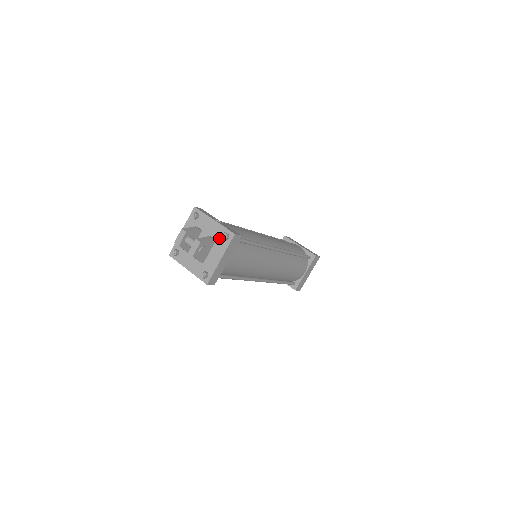
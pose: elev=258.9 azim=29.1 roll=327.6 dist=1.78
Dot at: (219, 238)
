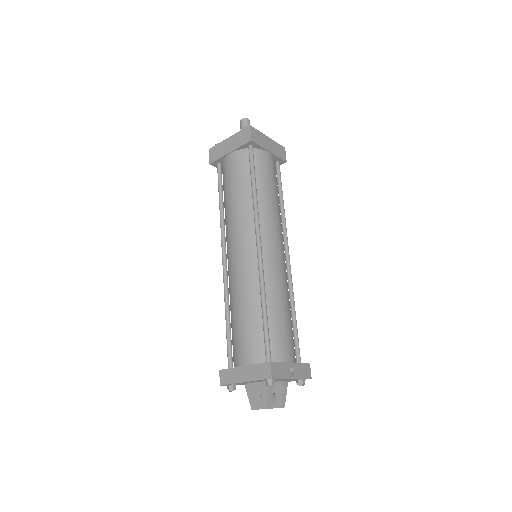
Dot at: occluded
